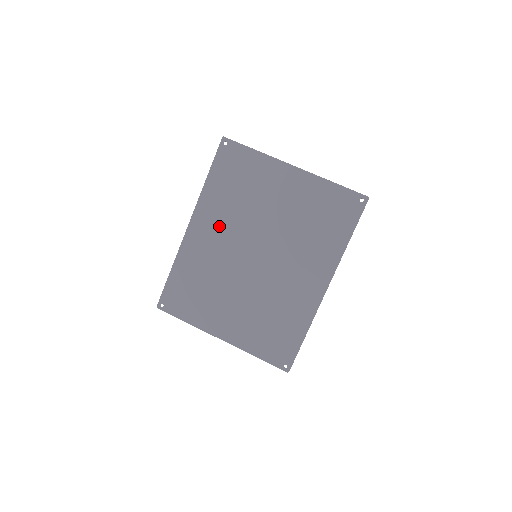
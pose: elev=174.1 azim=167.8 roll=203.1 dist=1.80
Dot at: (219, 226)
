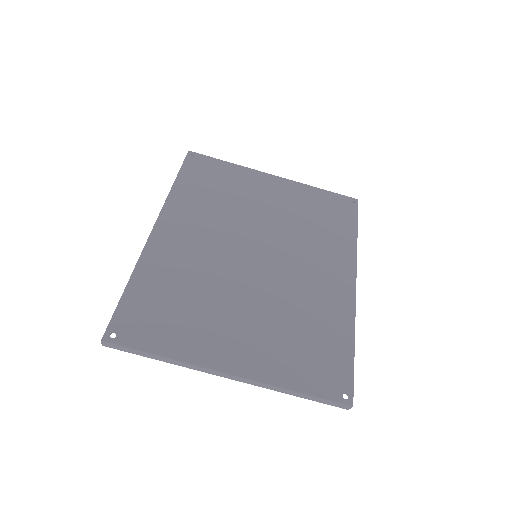
Dot at: (199, 226)
